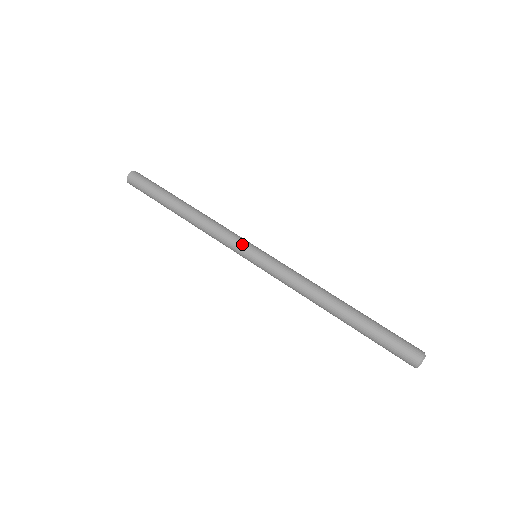
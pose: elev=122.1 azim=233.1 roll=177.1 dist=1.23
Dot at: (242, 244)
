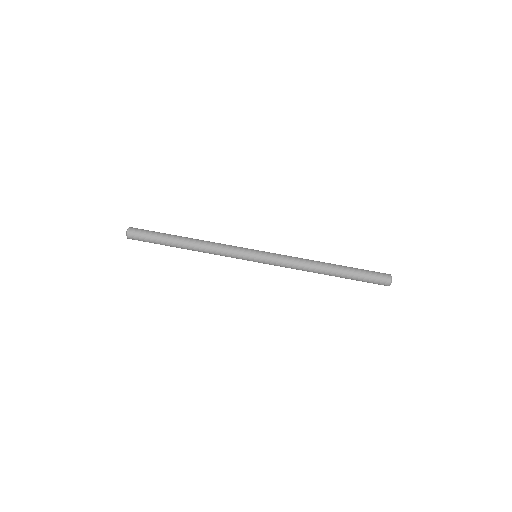
Dot at: (243, 258)
